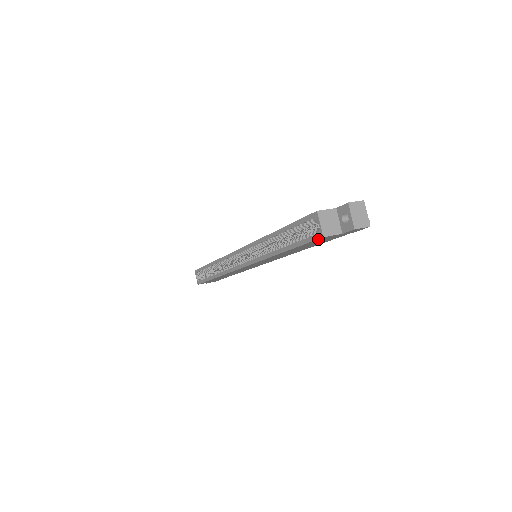
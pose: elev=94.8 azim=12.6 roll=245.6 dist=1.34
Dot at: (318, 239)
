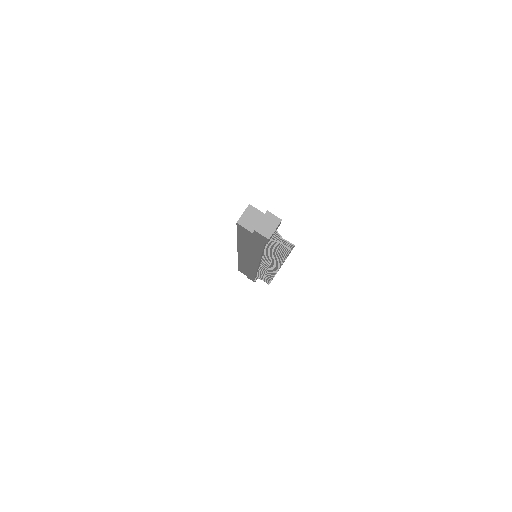
Dot at: (238, 226)
